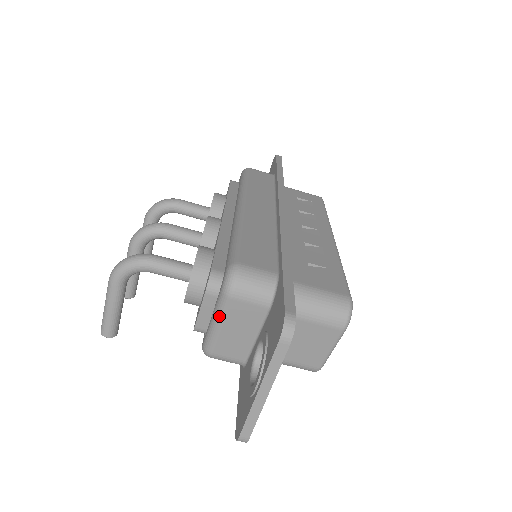
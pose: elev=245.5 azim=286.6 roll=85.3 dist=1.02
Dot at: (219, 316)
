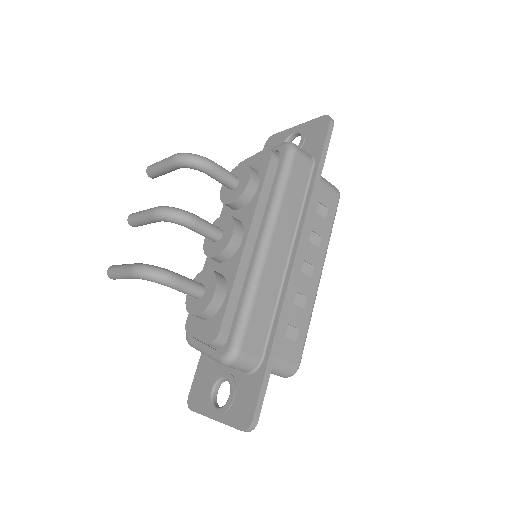
Dot at: (209, 356)
